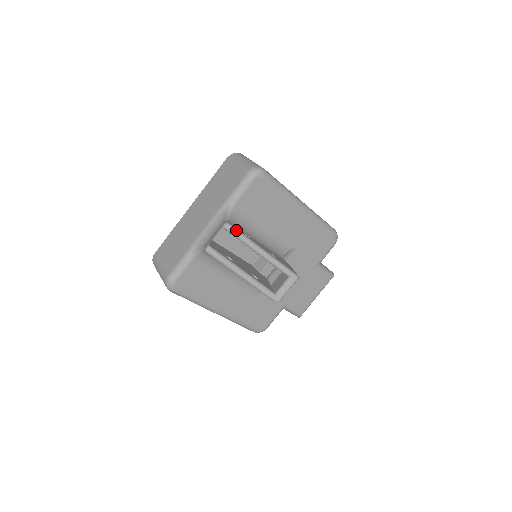
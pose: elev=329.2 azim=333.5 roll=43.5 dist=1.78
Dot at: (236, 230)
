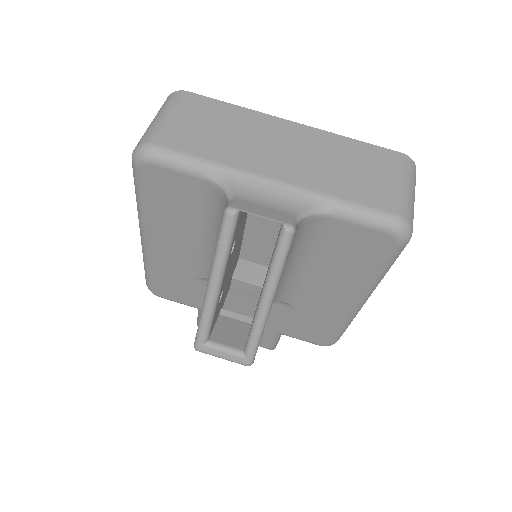
Dot at: (288, 249)
